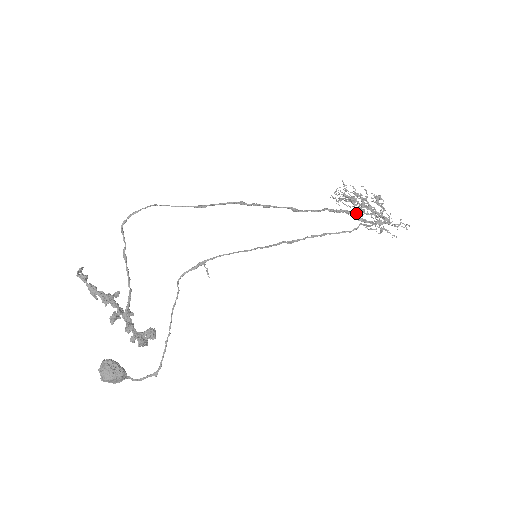
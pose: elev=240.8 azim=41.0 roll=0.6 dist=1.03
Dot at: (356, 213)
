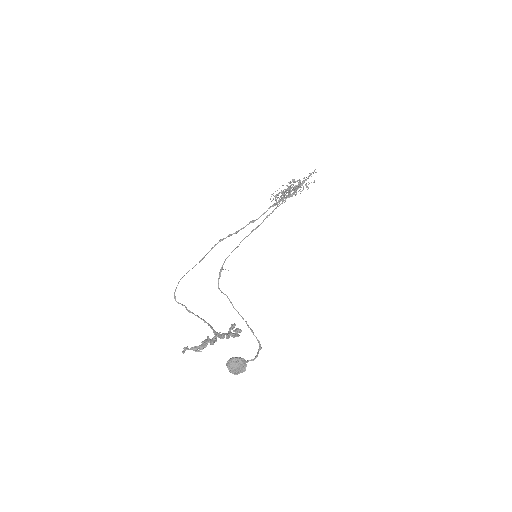
Dot at: occluded
